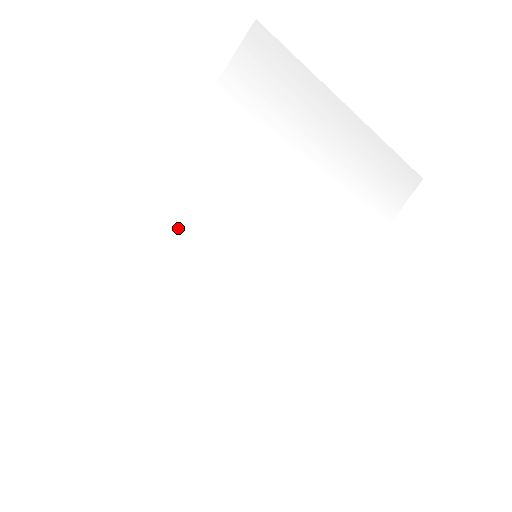
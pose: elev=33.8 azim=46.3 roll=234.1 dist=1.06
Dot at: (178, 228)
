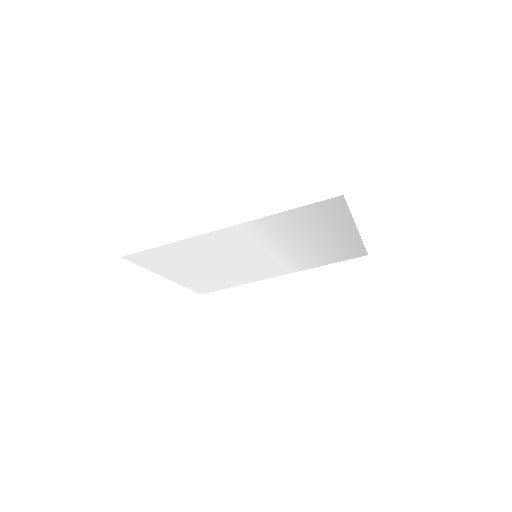
Dot at: (228, 240)
